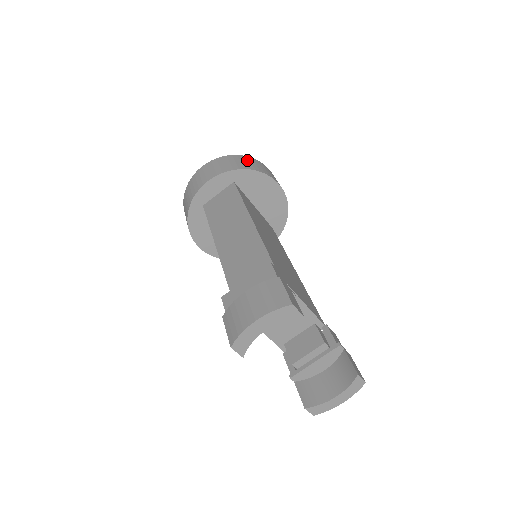
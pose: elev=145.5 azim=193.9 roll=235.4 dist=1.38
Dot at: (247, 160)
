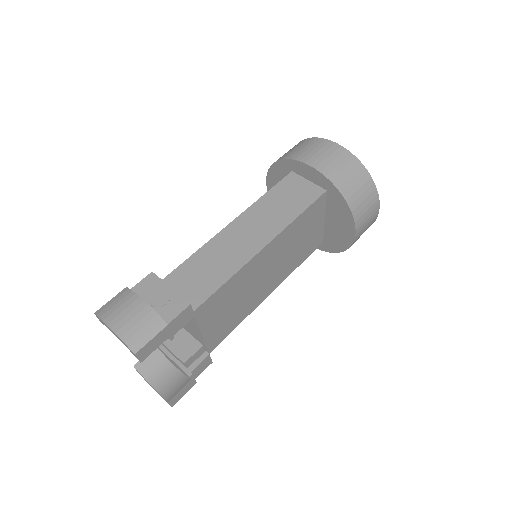
Dot at: (365, 187)
